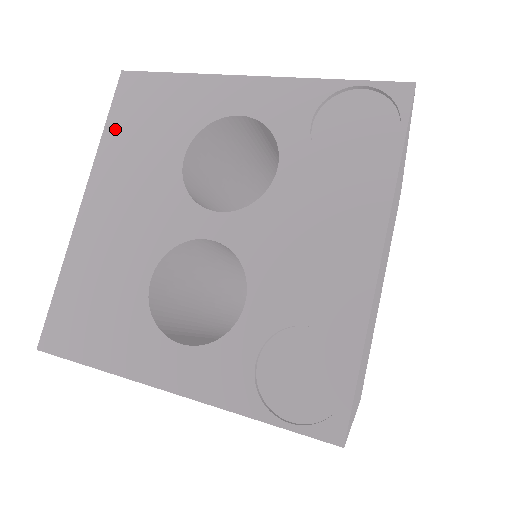
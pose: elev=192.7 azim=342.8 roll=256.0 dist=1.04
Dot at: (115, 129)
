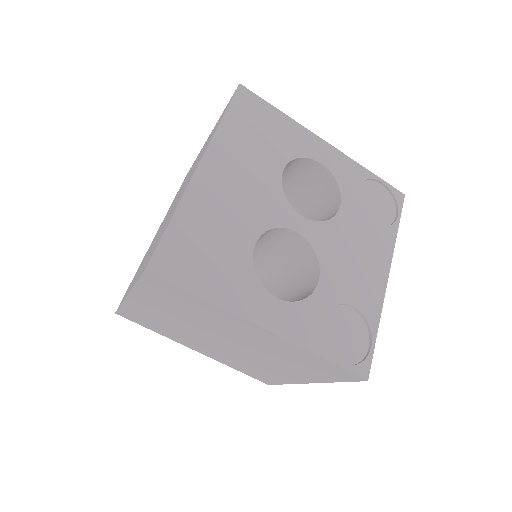
Dot at: (232, 123)
